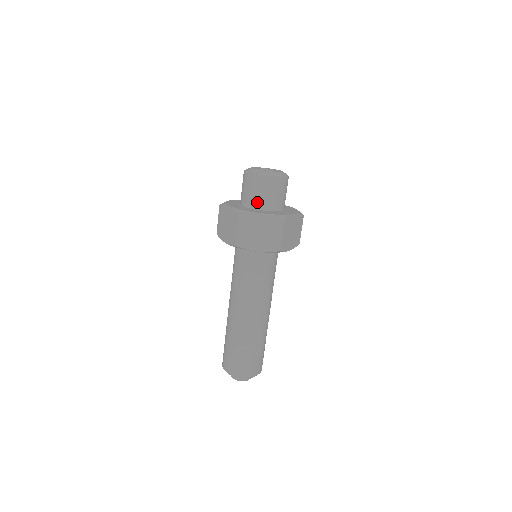
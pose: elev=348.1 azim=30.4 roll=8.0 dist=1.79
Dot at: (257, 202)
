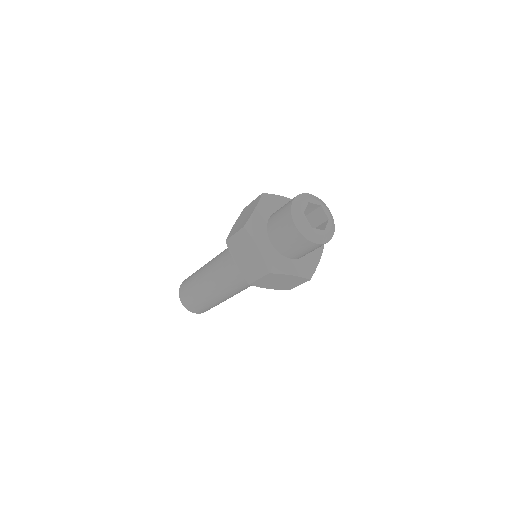
Dot at: (291, 254)
